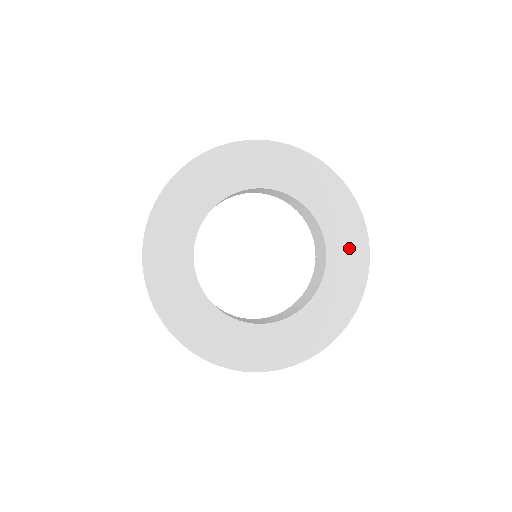
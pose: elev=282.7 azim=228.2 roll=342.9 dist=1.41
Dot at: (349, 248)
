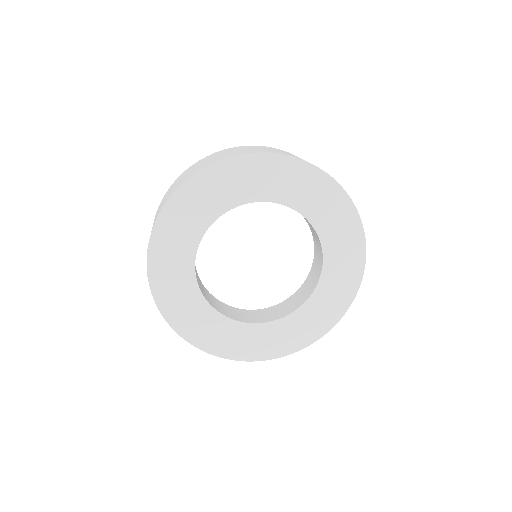
Dot at: (342, 230)
